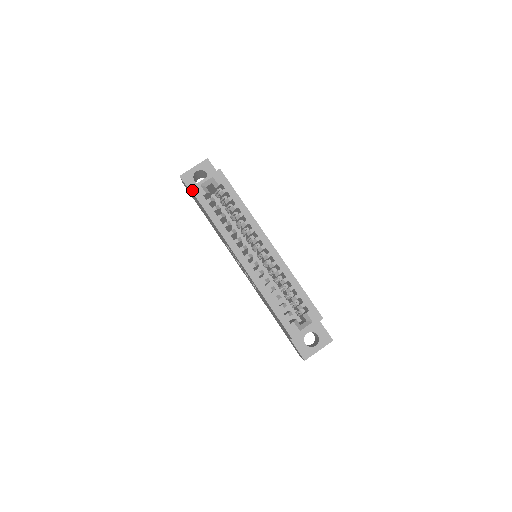
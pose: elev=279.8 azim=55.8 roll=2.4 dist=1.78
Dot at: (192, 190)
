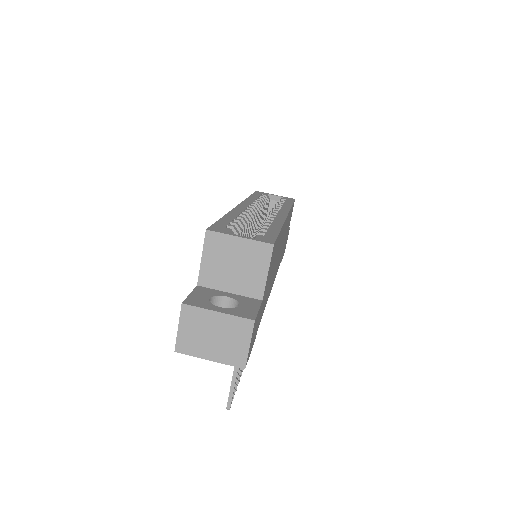
Dot at: (257, 191)
